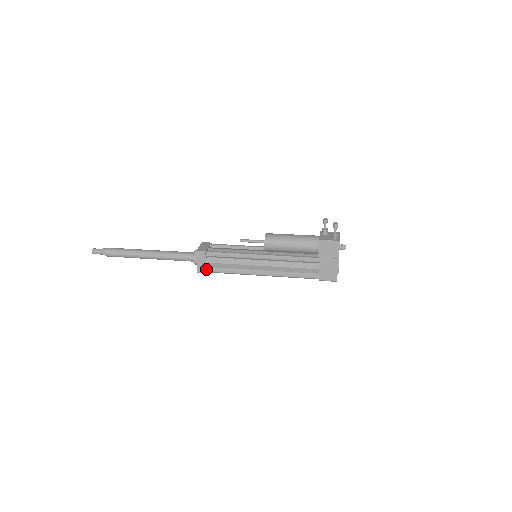
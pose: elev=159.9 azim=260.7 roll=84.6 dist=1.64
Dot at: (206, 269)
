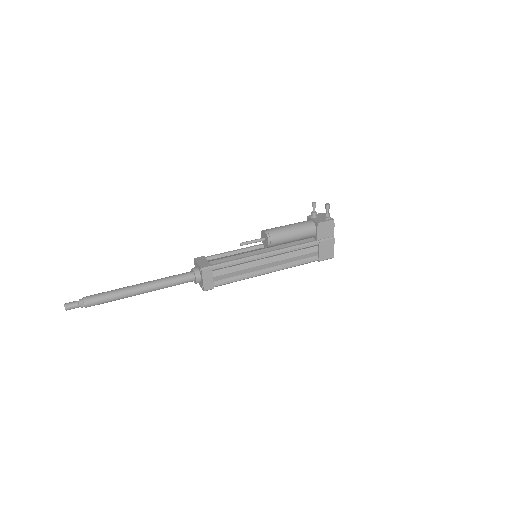
Dot at: (213, 284)
